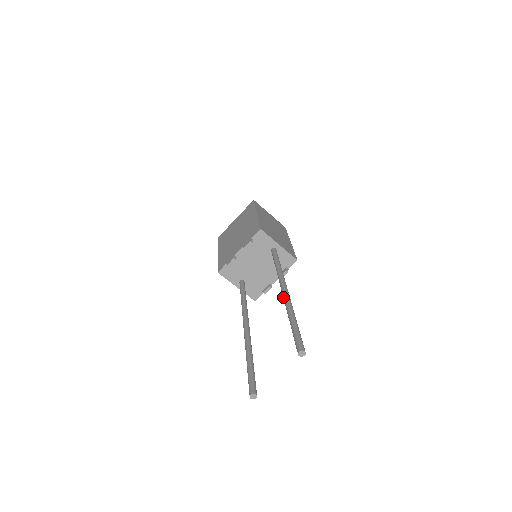
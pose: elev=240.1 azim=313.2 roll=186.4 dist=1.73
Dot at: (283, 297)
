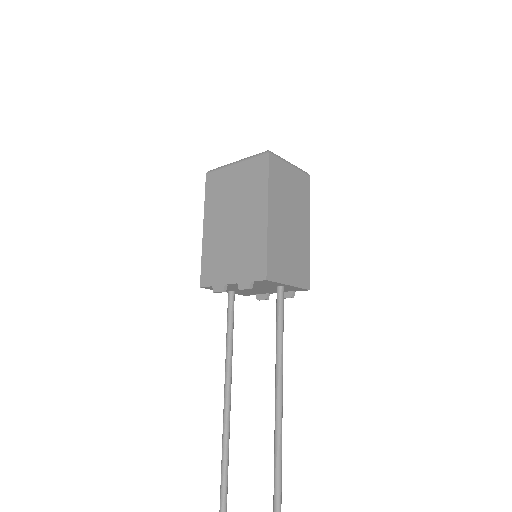
Dot at: occluded
